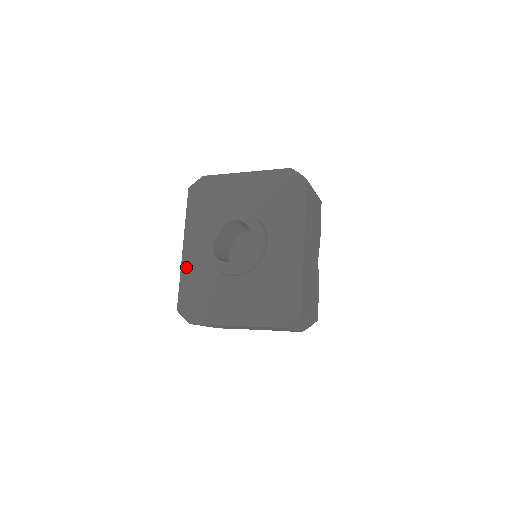
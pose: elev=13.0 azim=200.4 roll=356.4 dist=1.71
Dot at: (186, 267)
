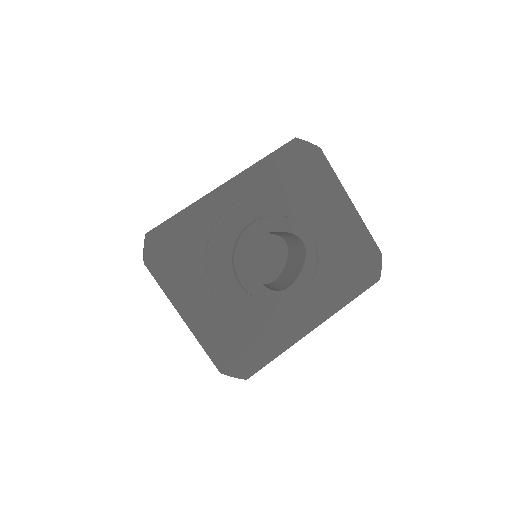
Dot at: (205, 206)
